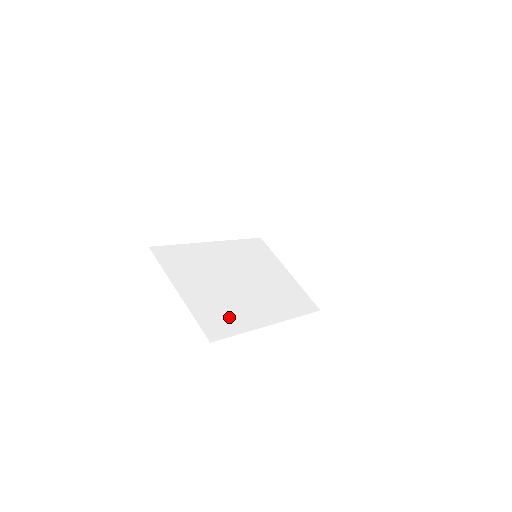
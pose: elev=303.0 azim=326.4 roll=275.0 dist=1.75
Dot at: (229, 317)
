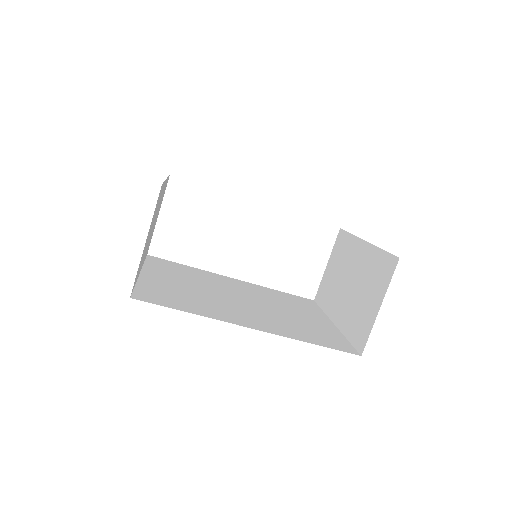
Dot at: (187, 302)
